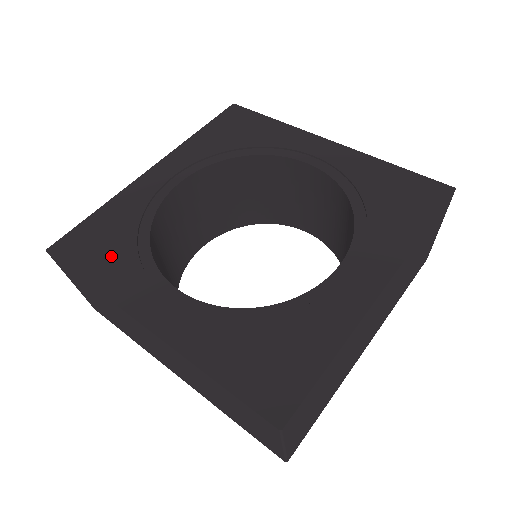
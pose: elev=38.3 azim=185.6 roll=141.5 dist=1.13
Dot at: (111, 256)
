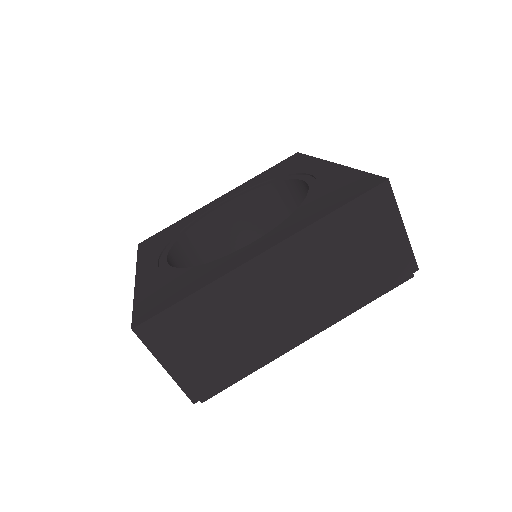
Dot at: (185, 283)
